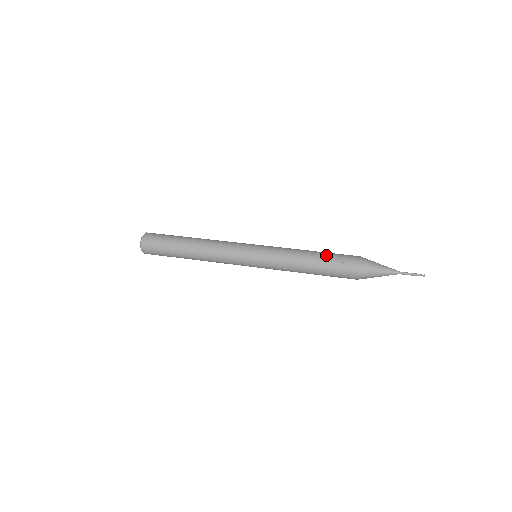
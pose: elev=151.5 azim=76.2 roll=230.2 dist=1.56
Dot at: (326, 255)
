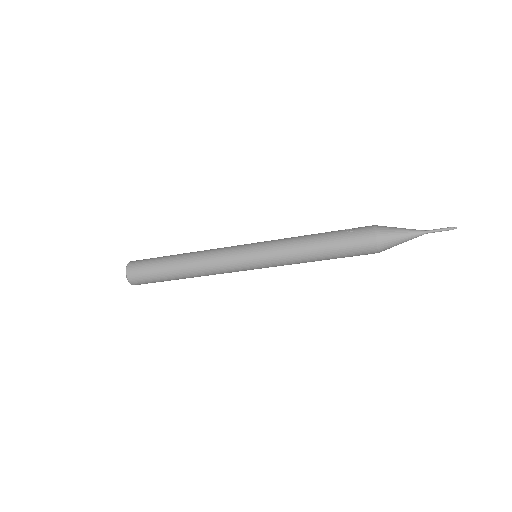
Dot at: occluded
